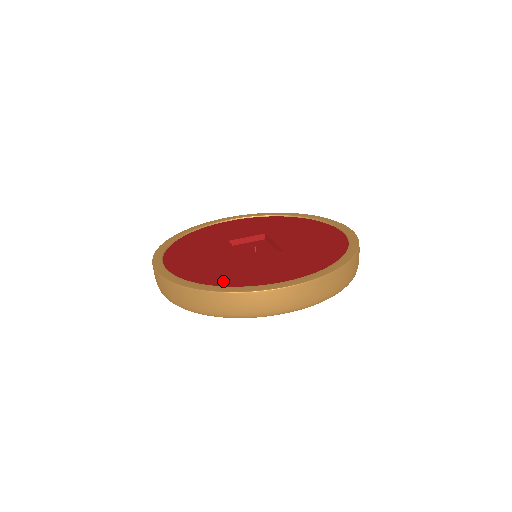
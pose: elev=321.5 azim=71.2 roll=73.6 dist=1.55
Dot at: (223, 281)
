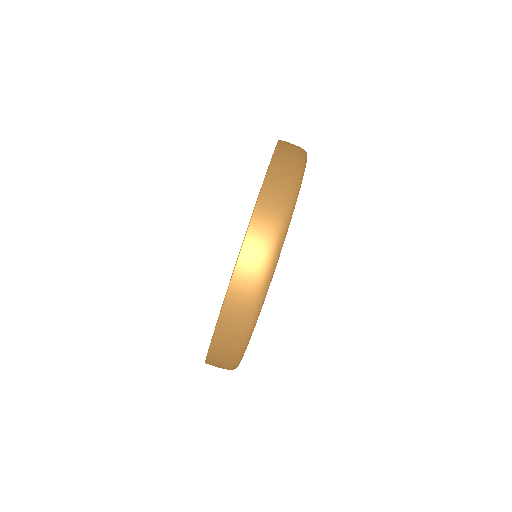
Dot at: occluded
